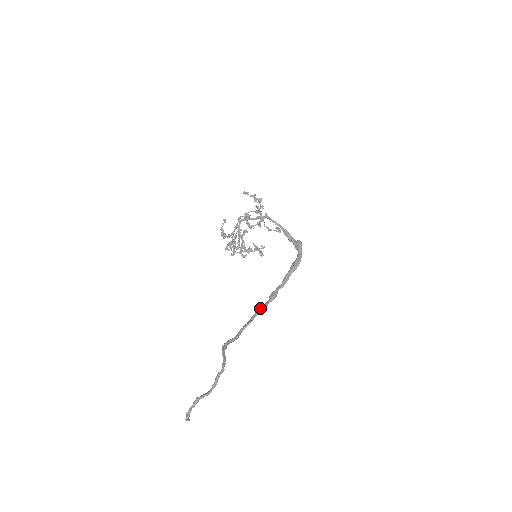
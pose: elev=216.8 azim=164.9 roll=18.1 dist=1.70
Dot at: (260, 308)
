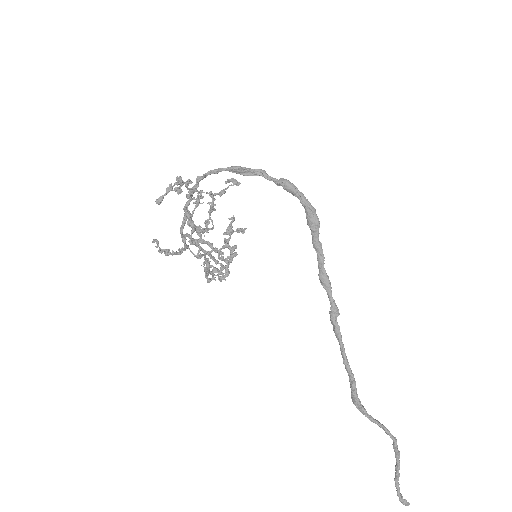
Dot at: (333, 316)
